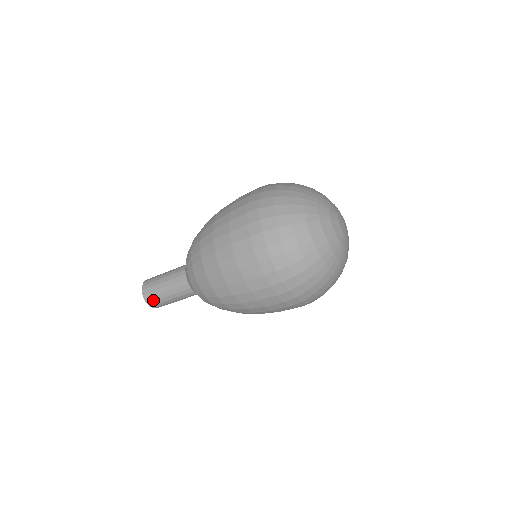
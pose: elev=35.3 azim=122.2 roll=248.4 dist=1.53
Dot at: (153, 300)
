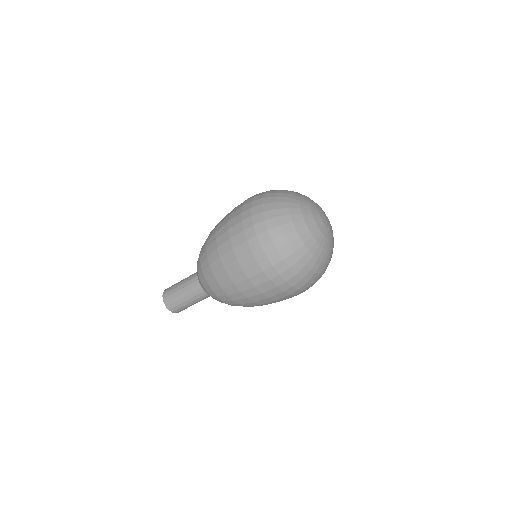
Dot at: (173, 306)
